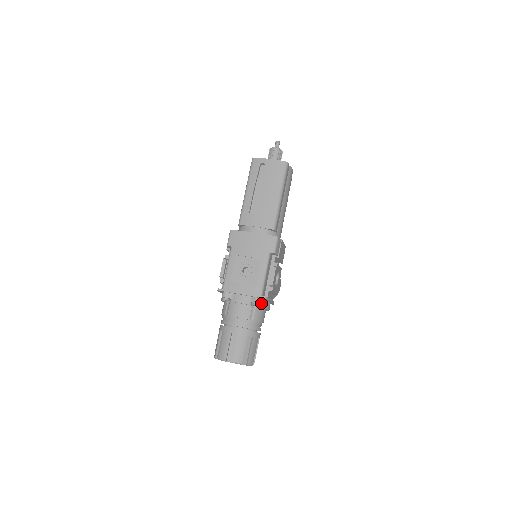
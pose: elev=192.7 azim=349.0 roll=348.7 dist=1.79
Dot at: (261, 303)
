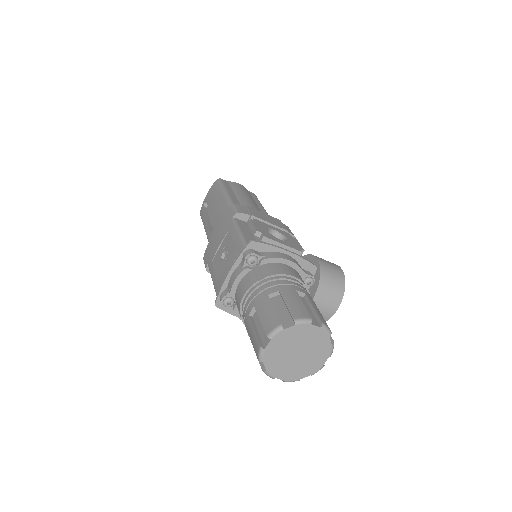
Dot at: (258, 255)
